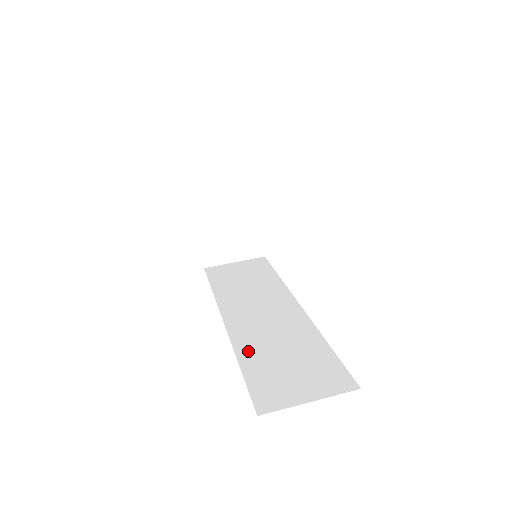
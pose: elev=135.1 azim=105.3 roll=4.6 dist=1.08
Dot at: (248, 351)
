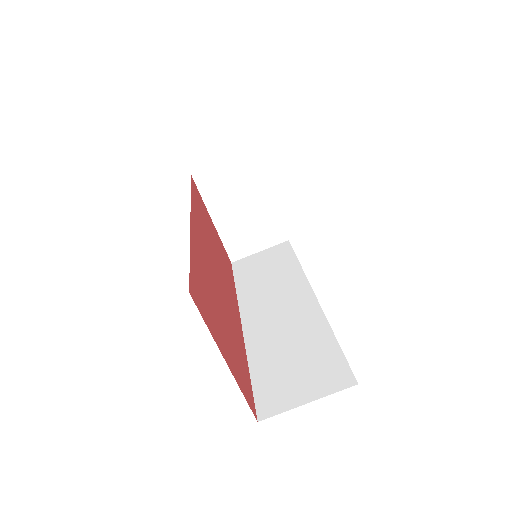
Dot at: (259, 352)
